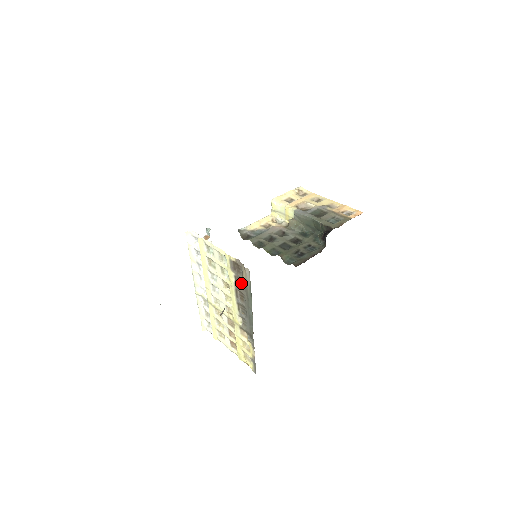
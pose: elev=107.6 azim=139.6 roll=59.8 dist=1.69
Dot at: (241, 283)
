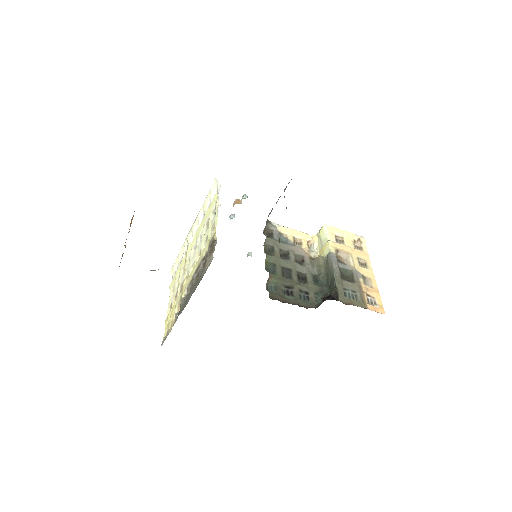
Dot at: (205, 263)
